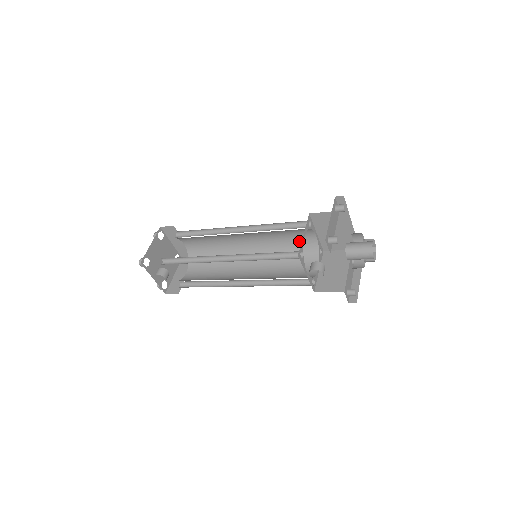
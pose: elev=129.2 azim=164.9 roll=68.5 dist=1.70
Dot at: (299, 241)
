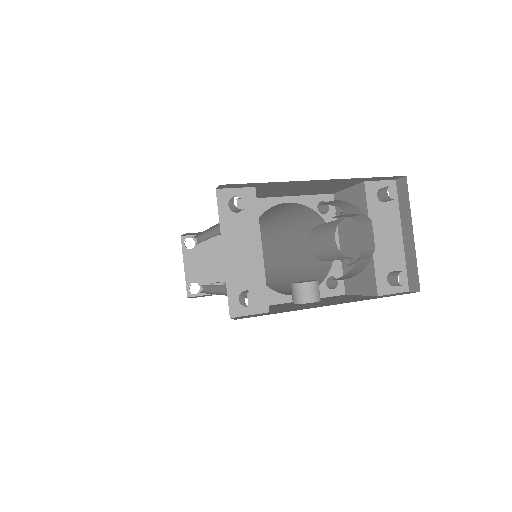
Dot at: (284, 209)
